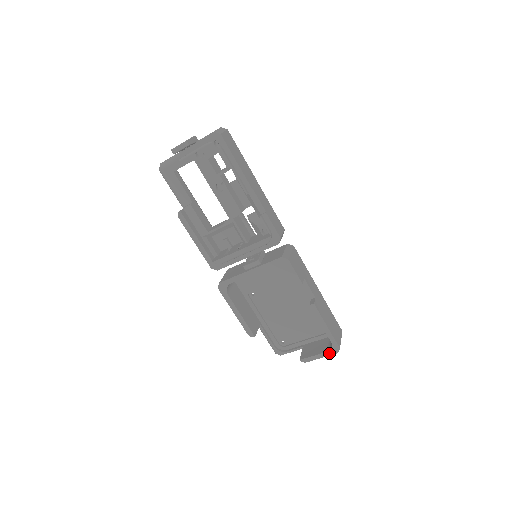
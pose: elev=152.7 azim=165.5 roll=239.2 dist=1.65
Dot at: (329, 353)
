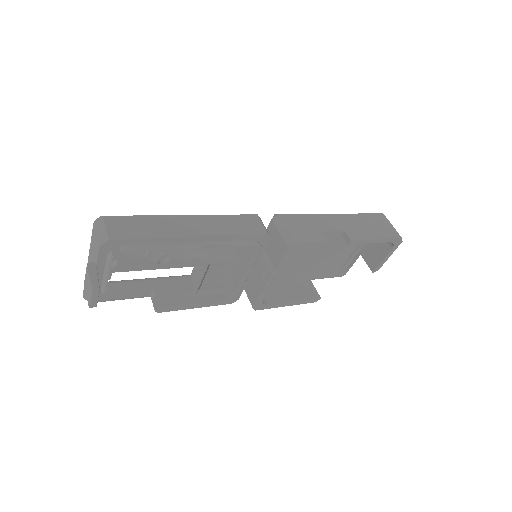
Dot at: (395, 248)
